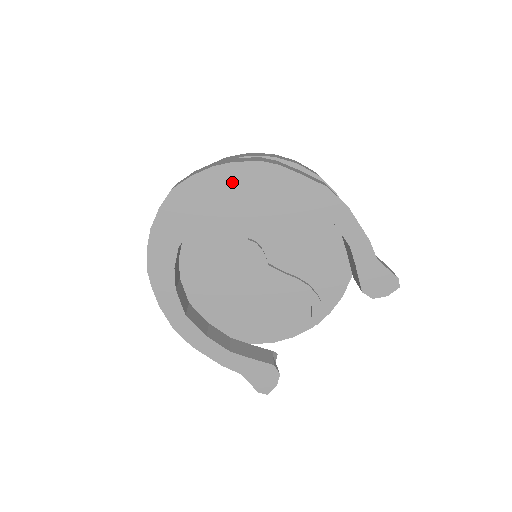
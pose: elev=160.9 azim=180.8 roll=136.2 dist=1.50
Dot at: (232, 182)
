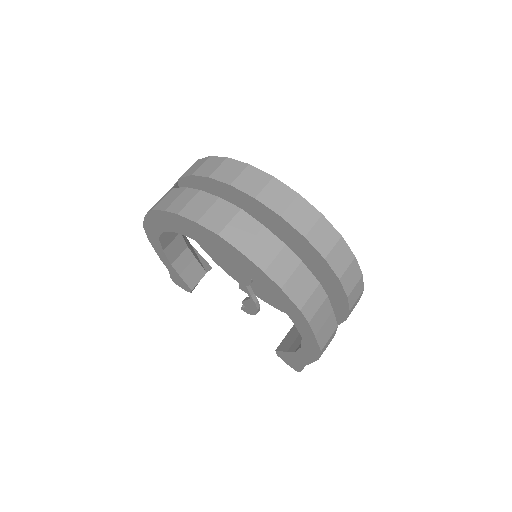
Dot at: (266, 285)
